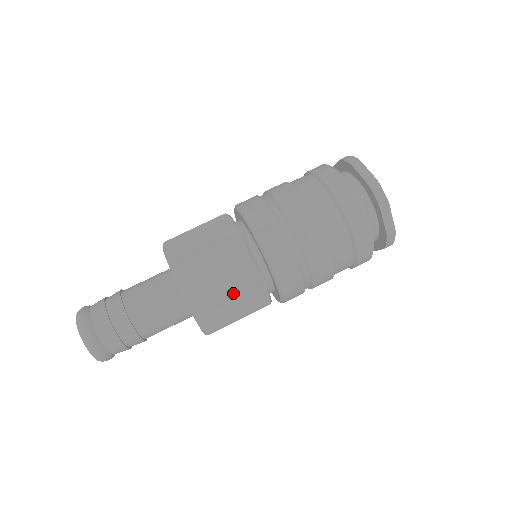
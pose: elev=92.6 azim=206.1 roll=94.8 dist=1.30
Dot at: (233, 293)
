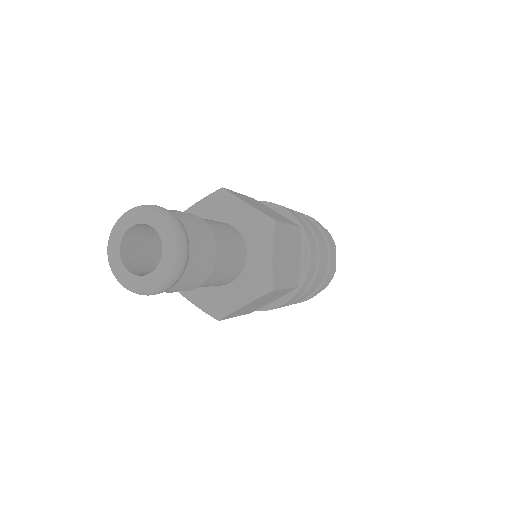
Dot at: (290, 255)
